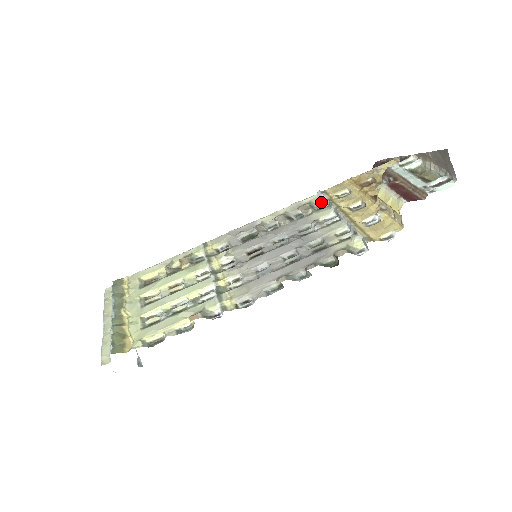
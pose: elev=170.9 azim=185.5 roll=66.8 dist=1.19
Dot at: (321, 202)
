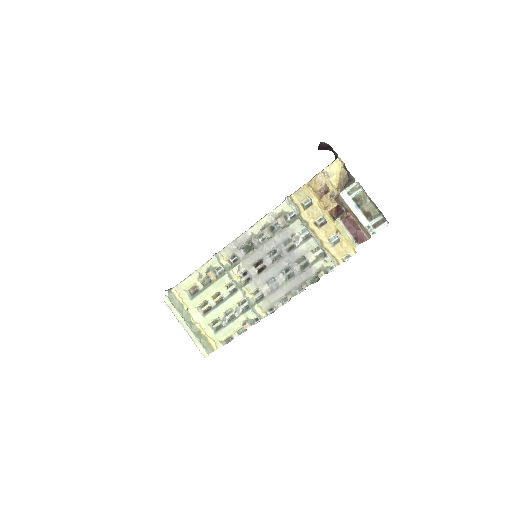
Dot at: (291, 210)
